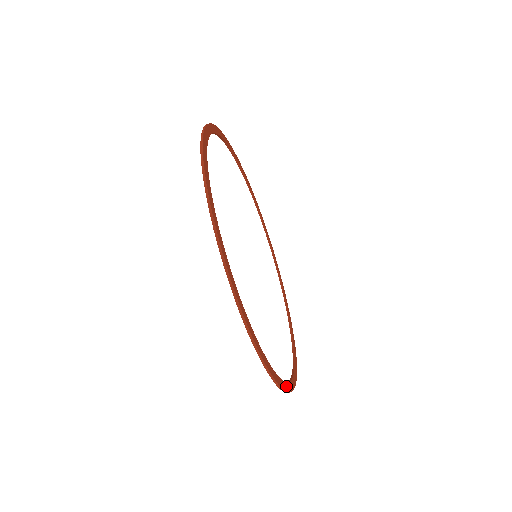
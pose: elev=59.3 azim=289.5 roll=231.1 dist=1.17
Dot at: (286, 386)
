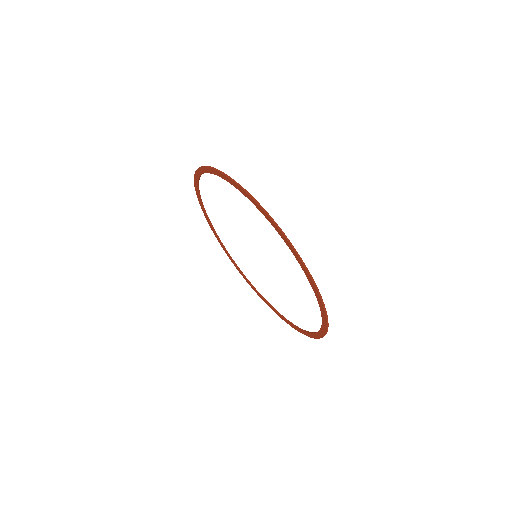
Dot at: (319, 296)
